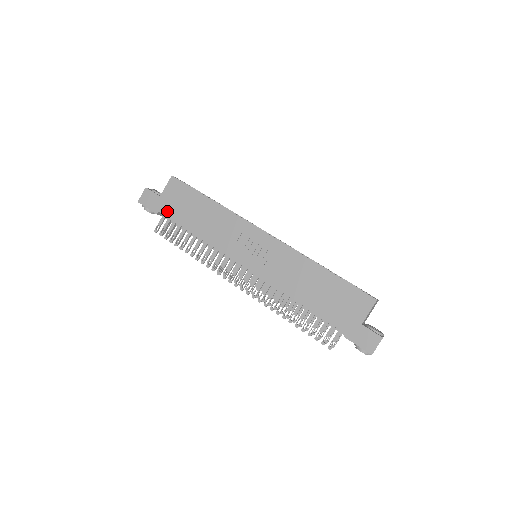
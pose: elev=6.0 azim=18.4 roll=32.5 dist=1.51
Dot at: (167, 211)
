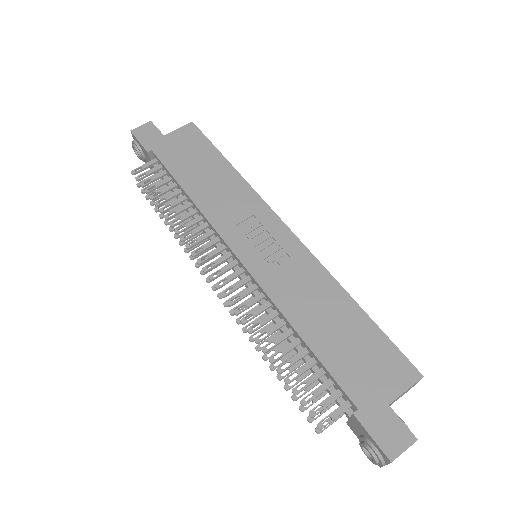
Dot at: (164, 154)
